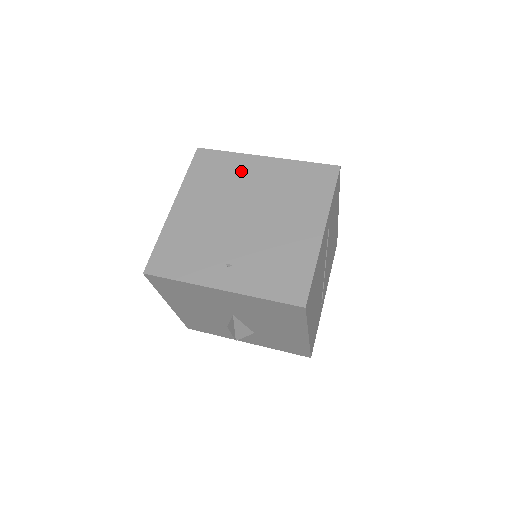
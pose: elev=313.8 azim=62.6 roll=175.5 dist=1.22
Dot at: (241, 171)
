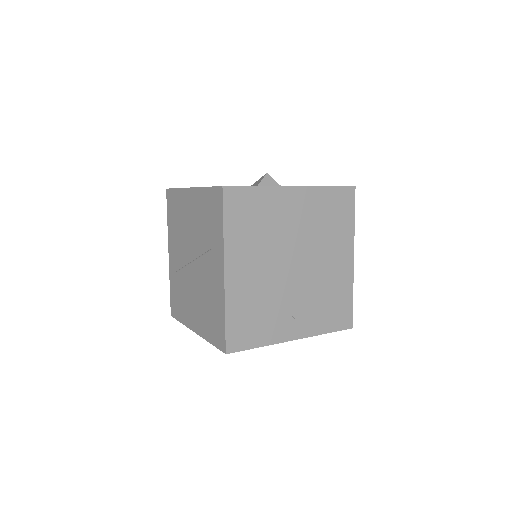
Dot at: (277, 211)
